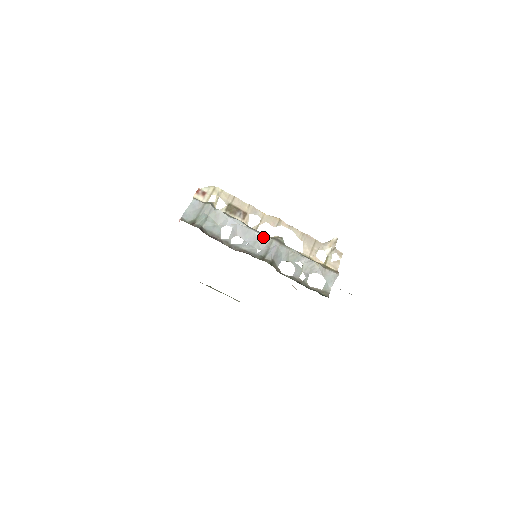
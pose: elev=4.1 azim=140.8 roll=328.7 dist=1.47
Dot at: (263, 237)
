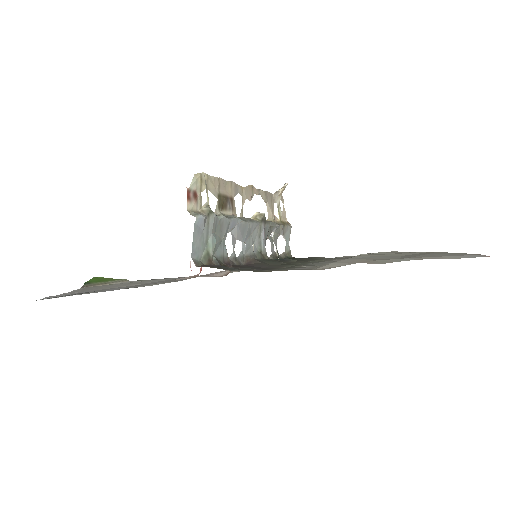
Dot at: (255, 226)
